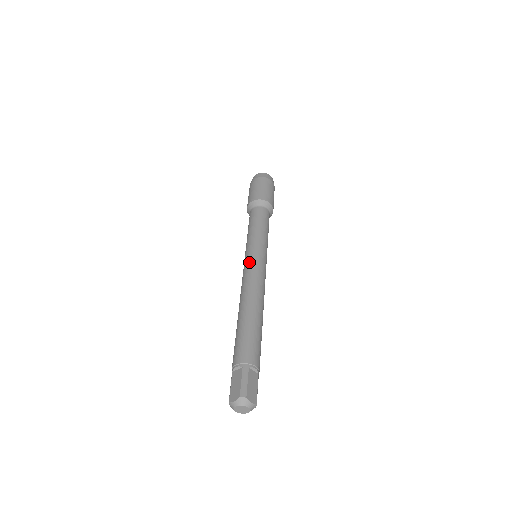
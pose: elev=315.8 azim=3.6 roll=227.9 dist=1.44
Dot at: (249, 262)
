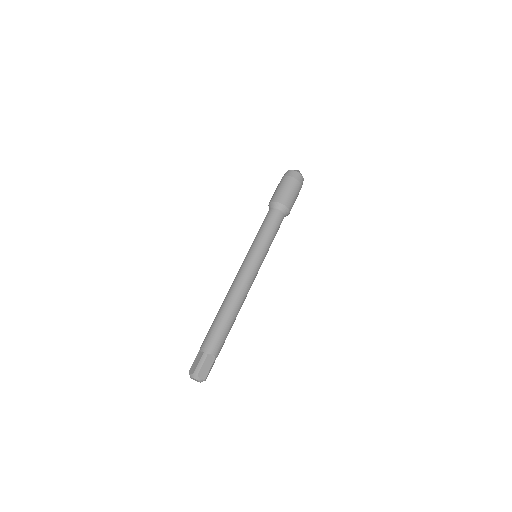
Dot at: (244, 264)
